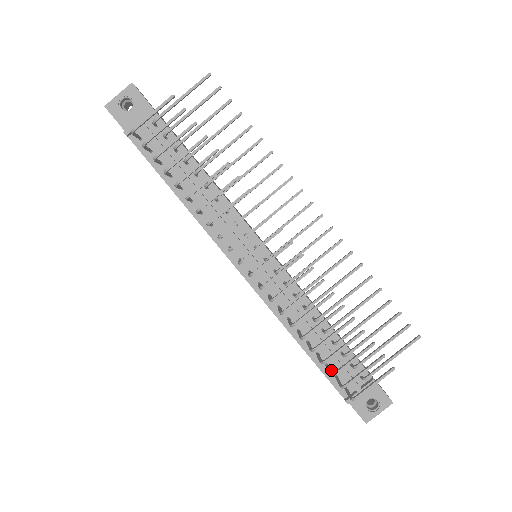
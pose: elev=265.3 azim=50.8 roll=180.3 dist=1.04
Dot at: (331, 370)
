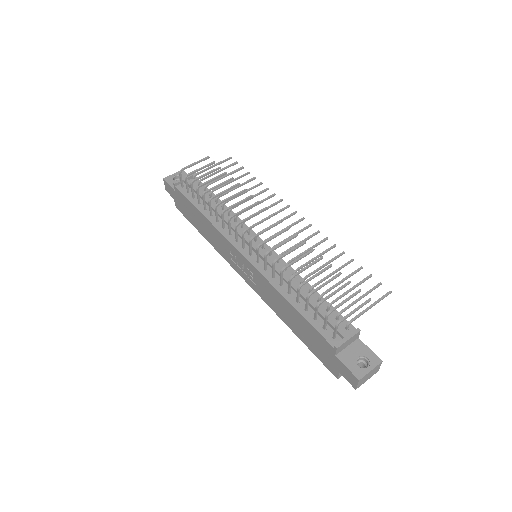
Dot at: (319, 323)
